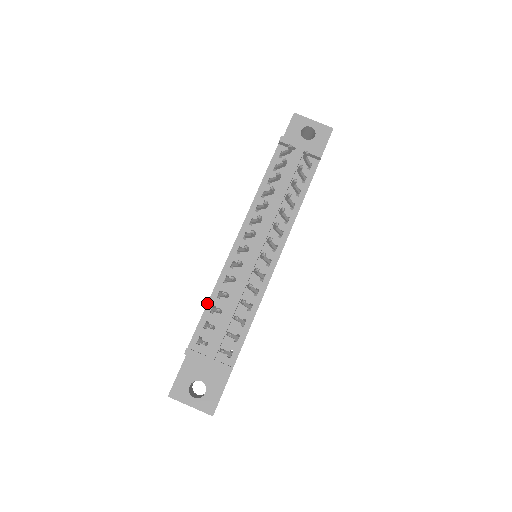
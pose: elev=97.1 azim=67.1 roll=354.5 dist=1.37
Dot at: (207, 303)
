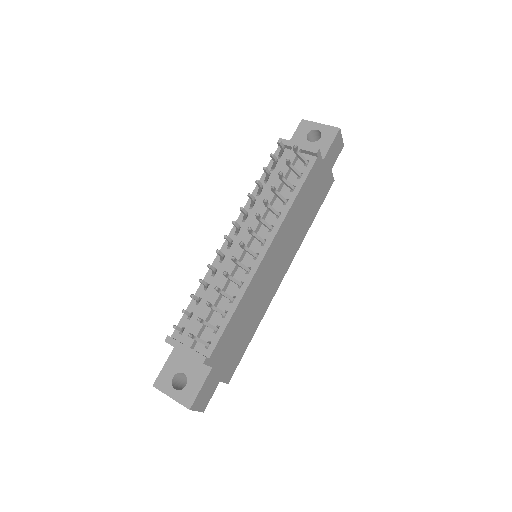
Dot at: occluded
